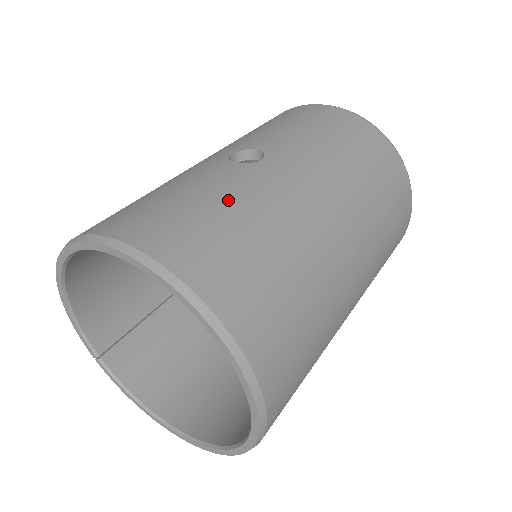
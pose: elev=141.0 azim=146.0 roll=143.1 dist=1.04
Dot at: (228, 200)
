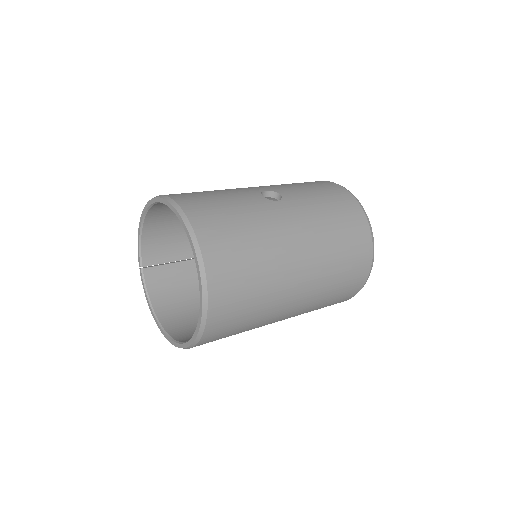
Dot at: (243, 212)
